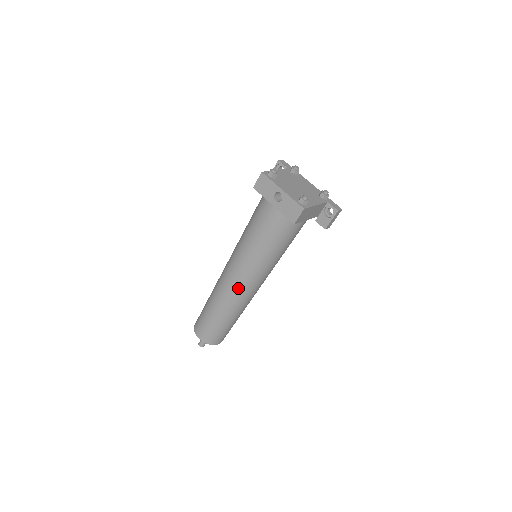
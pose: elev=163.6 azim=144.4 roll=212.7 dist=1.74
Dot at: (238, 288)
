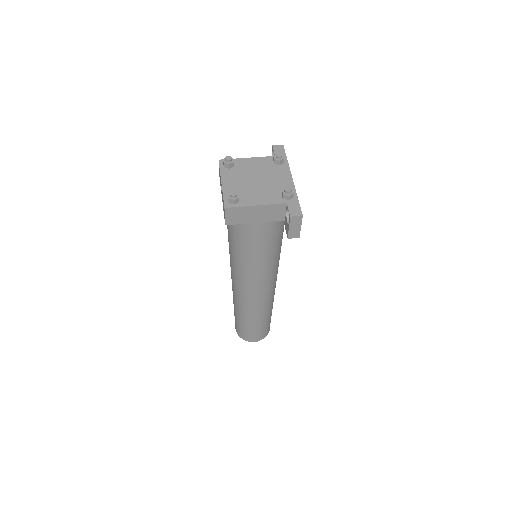
Dot at: (235, 287)
